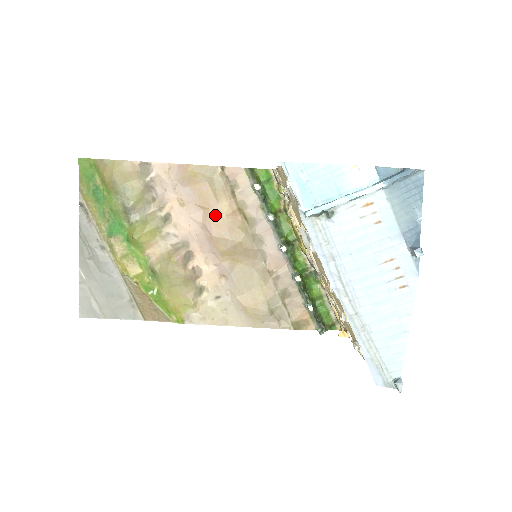
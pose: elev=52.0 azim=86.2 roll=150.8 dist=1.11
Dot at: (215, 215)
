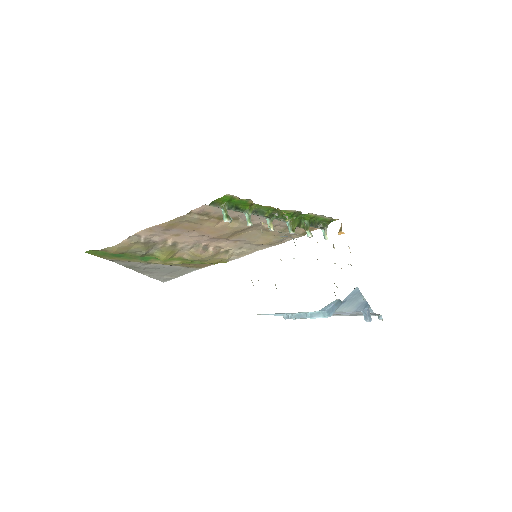
Dot at: (206, 230)
